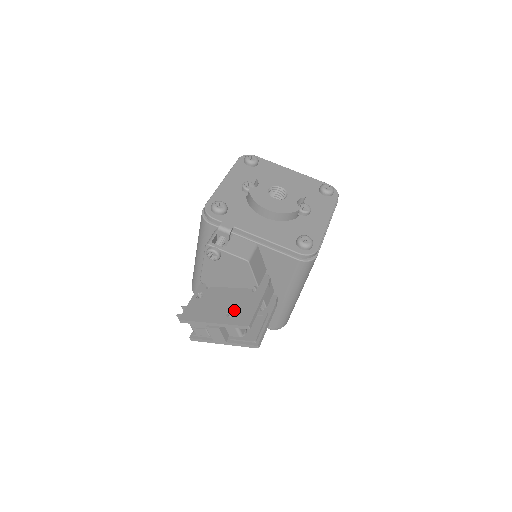
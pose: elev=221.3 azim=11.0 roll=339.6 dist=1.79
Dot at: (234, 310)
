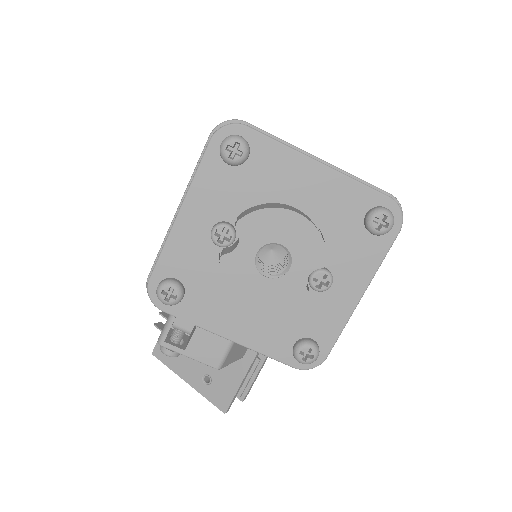
Dot at: (211, 377)
